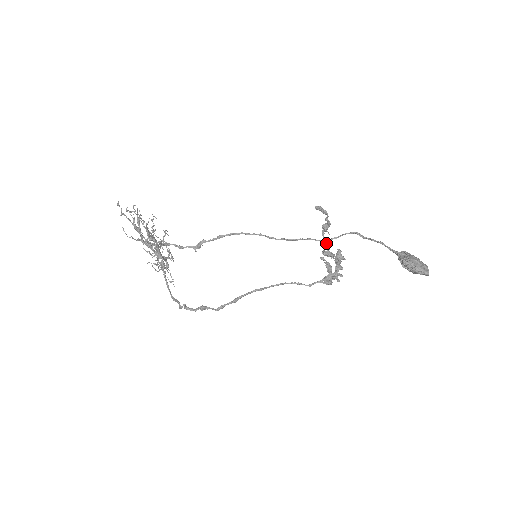
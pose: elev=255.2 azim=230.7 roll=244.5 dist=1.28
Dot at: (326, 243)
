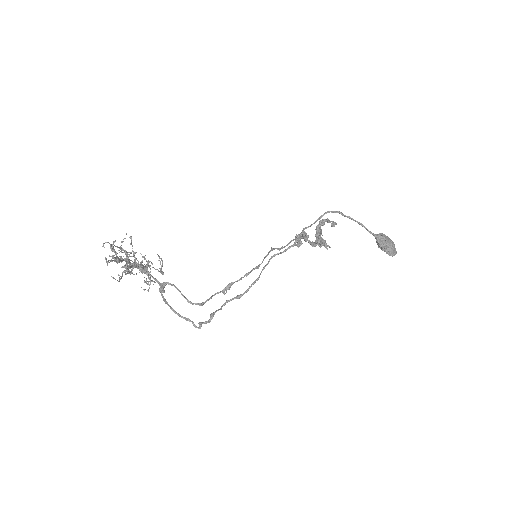
Dot at: (320, 234)
